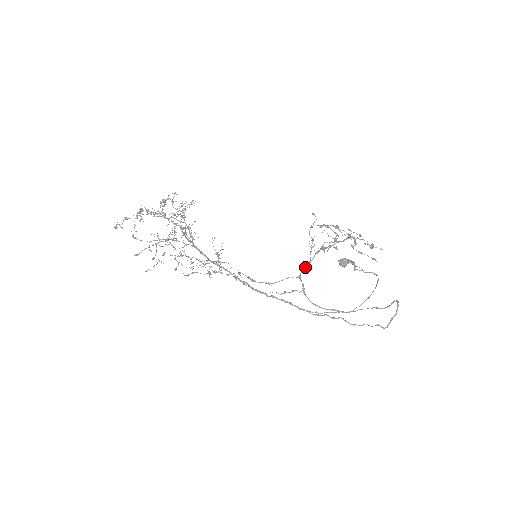
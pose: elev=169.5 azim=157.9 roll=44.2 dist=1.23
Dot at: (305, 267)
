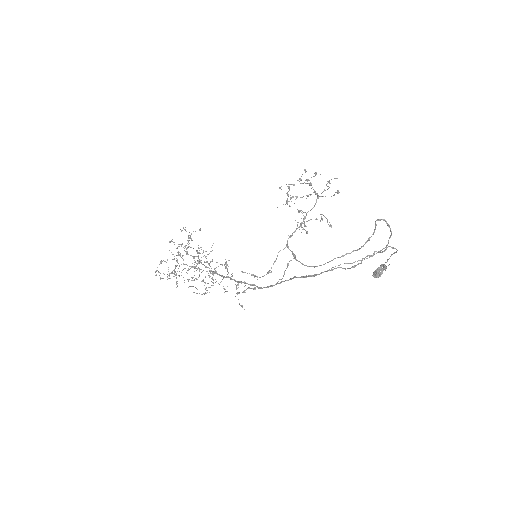
Dot at: (289, 236)
